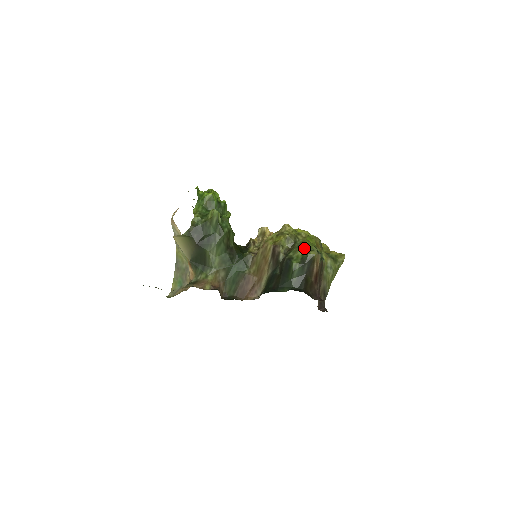
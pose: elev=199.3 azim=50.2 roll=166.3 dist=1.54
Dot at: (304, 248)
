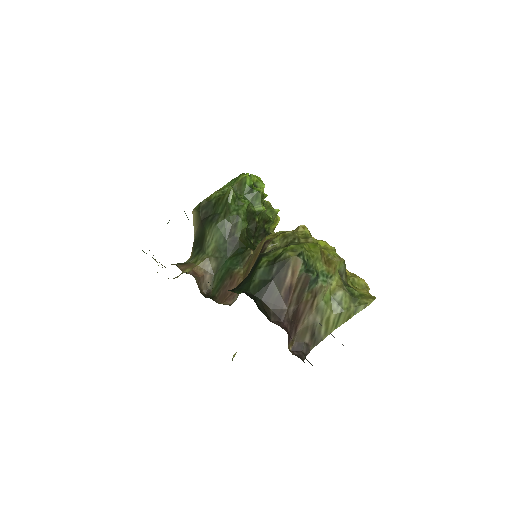
Dot at: occluded
